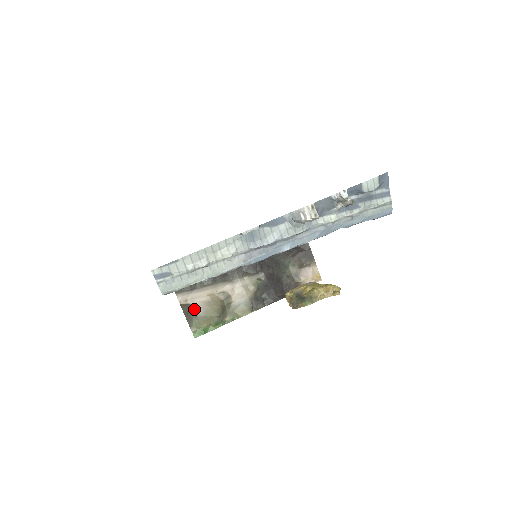
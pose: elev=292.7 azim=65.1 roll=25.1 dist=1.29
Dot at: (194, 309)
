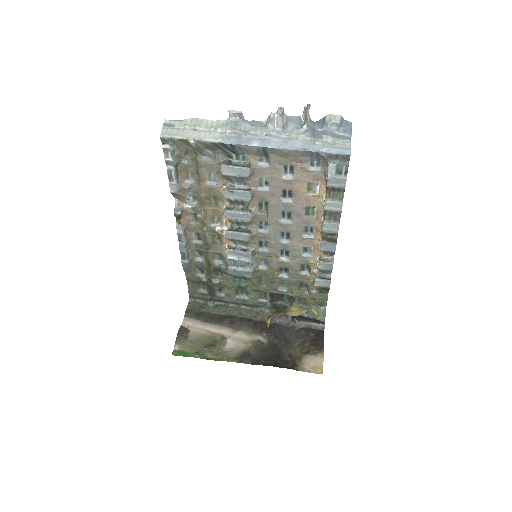
Dot at: (189, 334)
